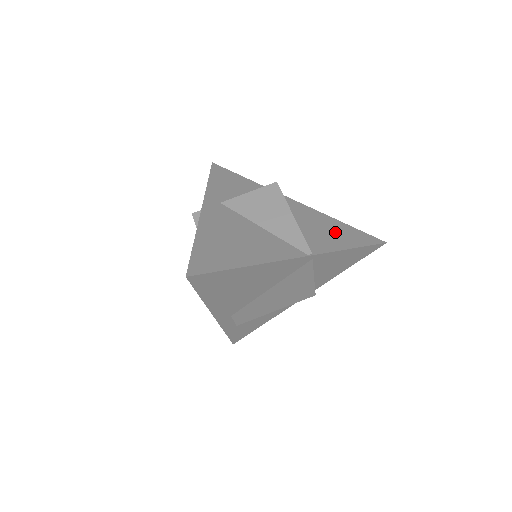
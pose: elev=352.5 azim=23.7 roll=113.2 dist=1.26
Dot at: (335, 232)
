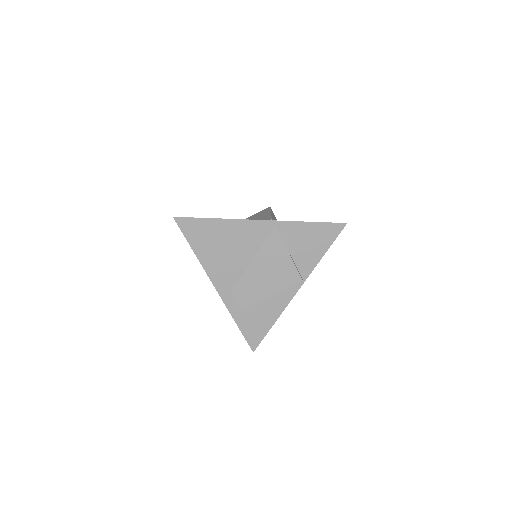
Dot at: occluded
